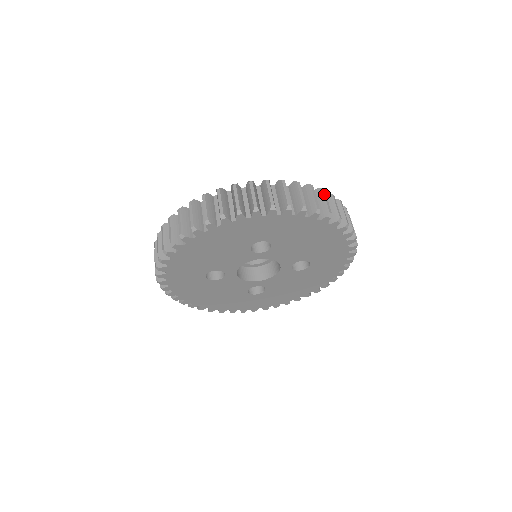
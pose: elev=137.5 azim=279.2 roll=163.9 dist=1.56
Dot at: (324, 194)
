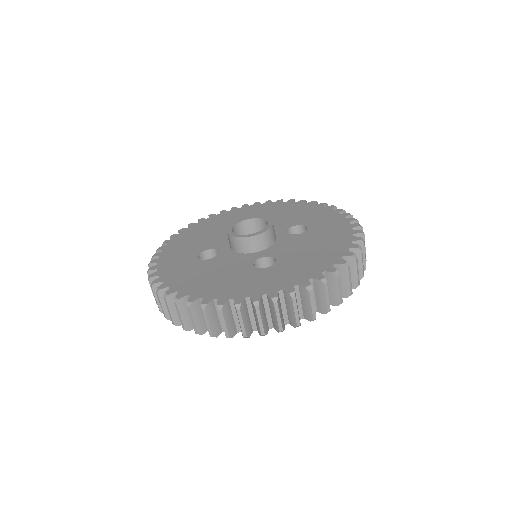
Dot at: (349, 274)
